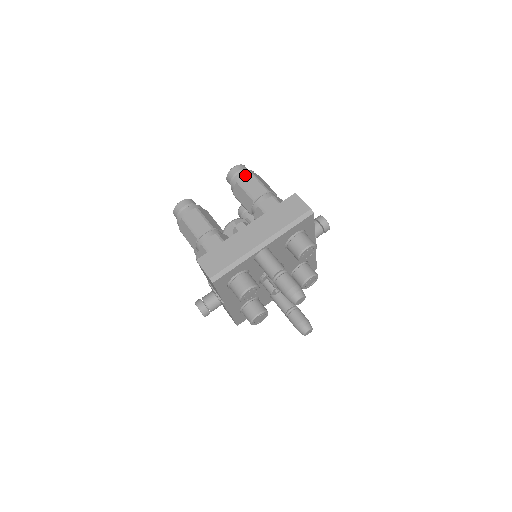
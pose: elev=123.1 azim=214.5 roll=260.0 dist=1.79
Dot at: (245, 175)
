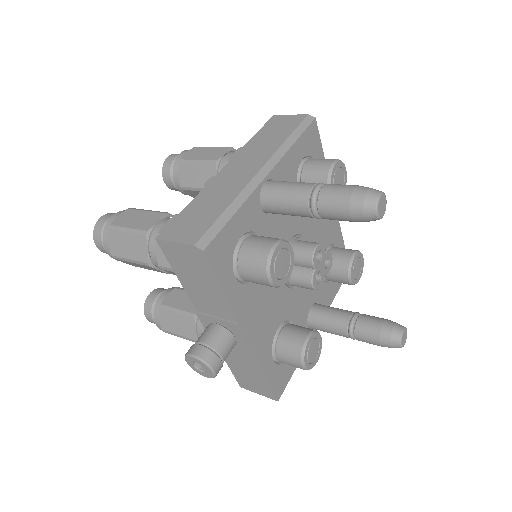
Dot at: (188, 151)
